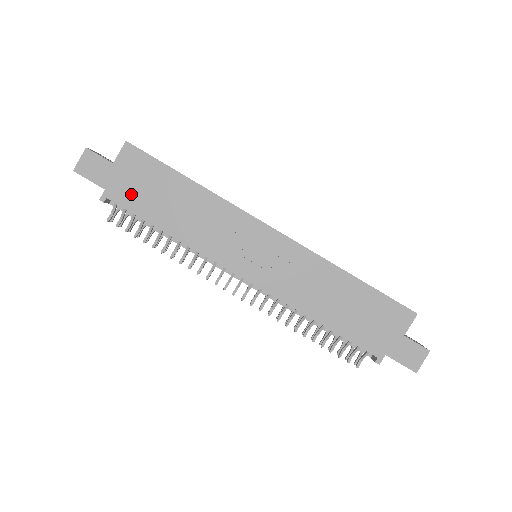
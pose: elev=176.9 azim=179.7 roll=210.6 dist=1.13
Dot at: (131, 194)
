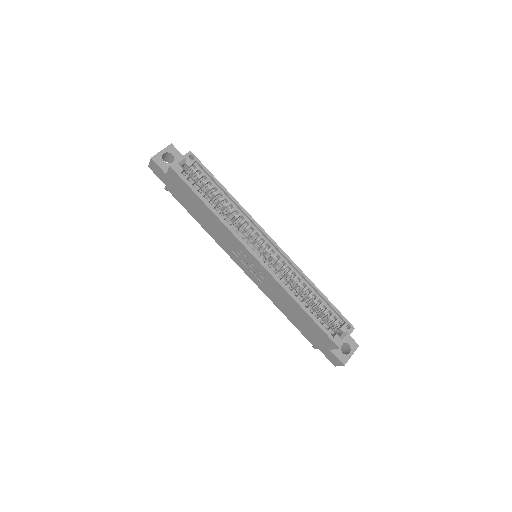
Dot at: (179, 195)
